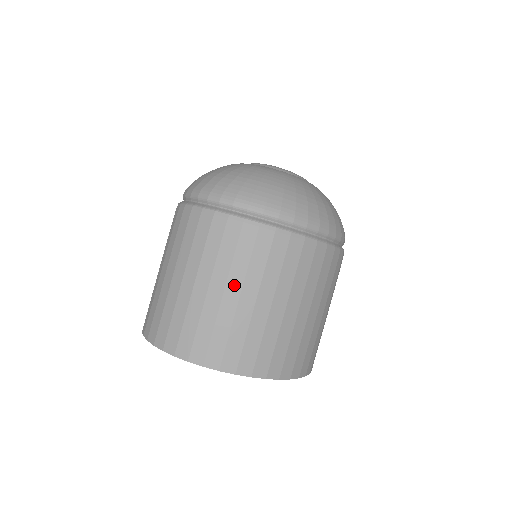
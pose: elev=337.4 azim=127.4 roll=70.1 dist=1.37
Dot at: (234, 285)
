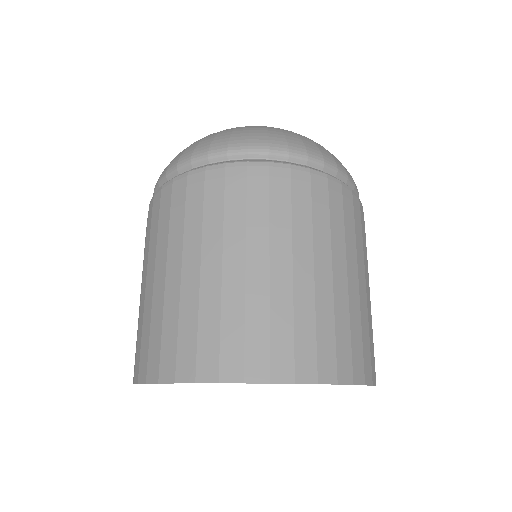
Dot at: (322, 255)
